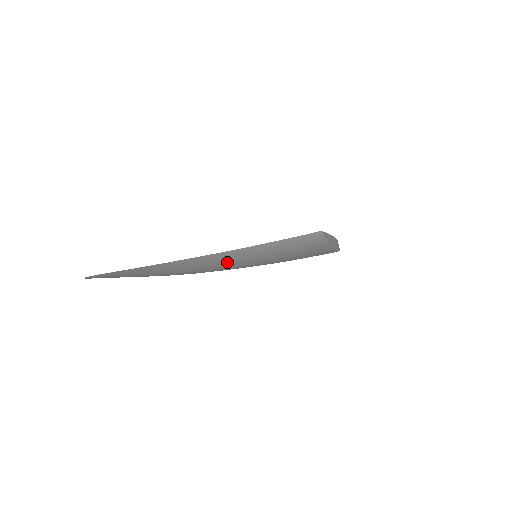
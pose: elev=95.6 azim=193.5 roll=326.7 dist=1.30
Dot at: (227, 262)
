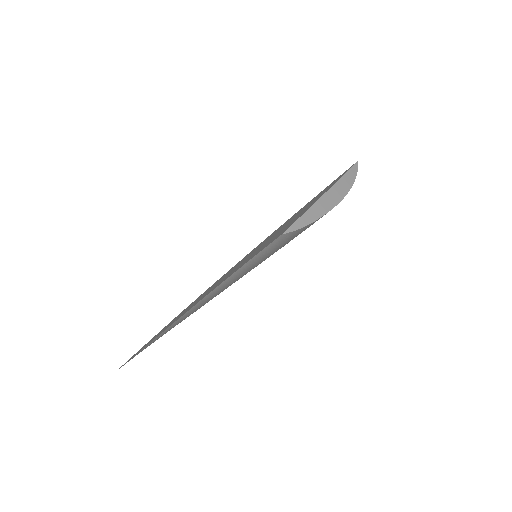
Dot at: (224, 288)
